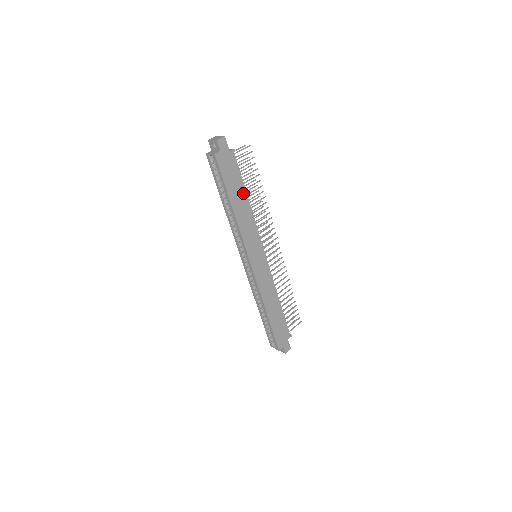
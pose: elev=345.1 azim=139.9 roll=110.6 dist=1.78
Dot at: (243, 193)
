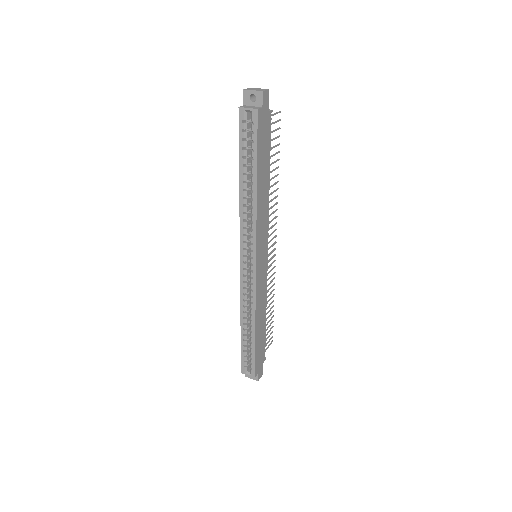
Dot at: (267, 171)
